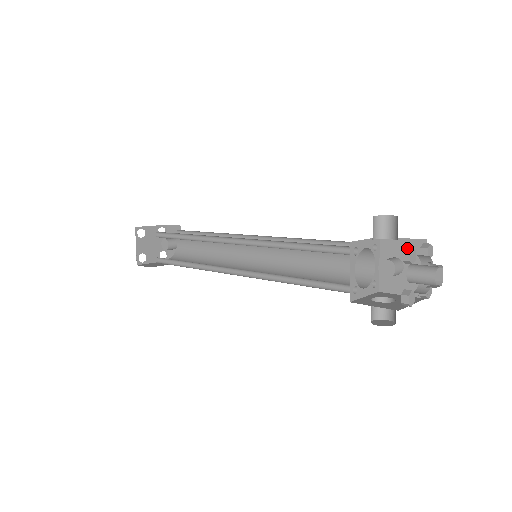
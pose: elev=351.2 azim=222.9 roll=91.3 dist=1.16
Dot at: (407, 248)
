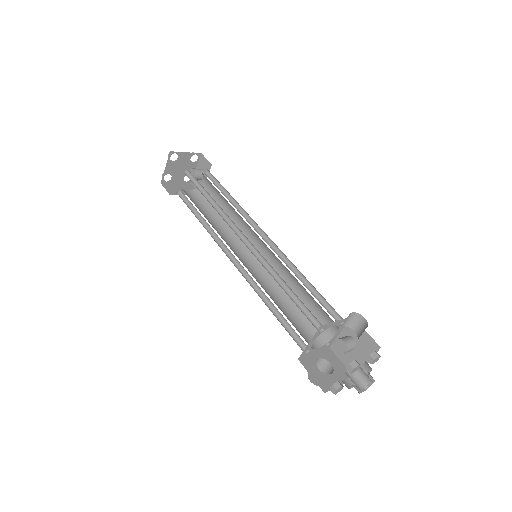
Dot at: (355, 362)
